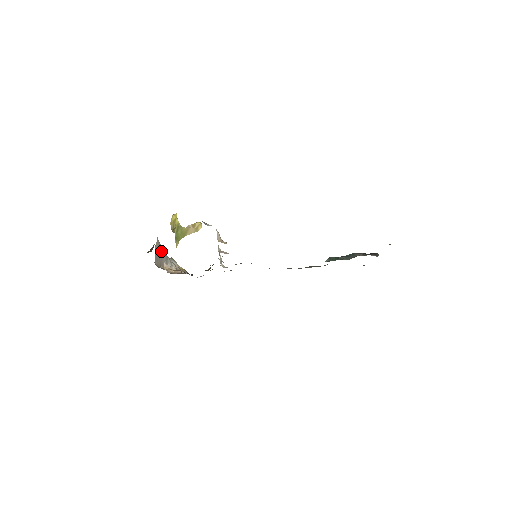
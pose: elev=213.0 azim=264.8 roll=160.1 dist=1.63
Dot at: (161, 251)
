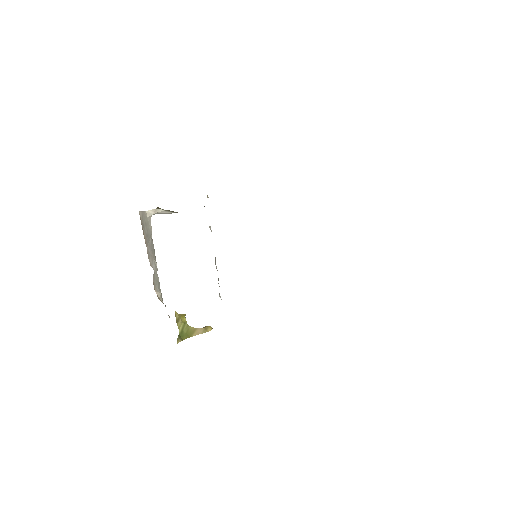
Dot at: (152, 247)
